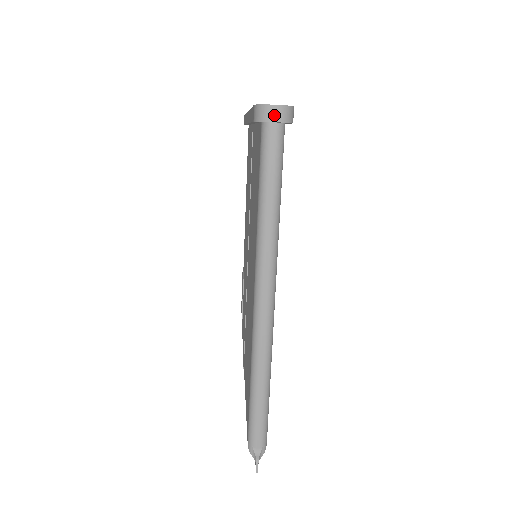
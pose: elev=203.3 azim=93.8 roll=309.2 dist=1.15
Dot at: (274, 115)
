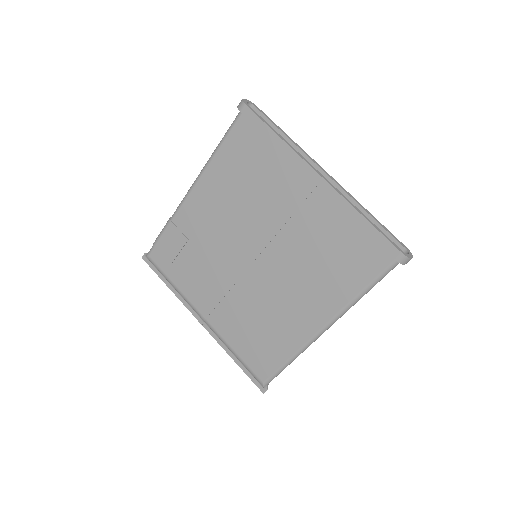
Dot at: occluded
